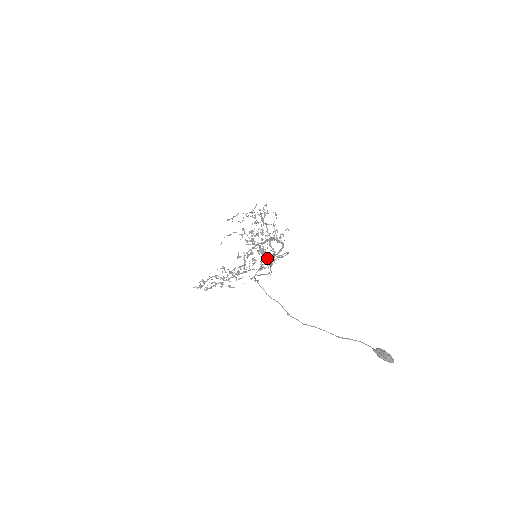
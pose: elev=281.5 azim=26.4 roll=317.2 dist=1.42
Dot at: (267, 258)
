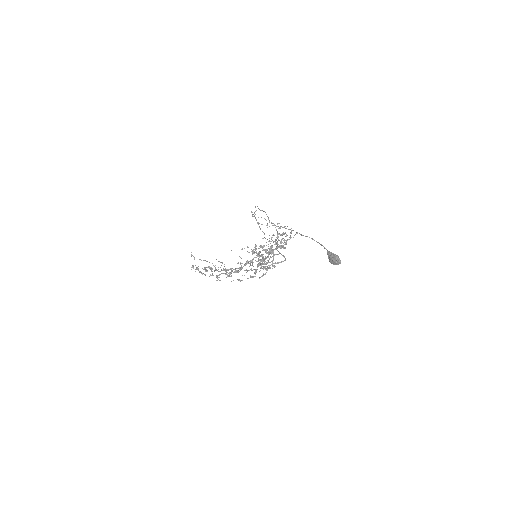
Dot at: occluded
